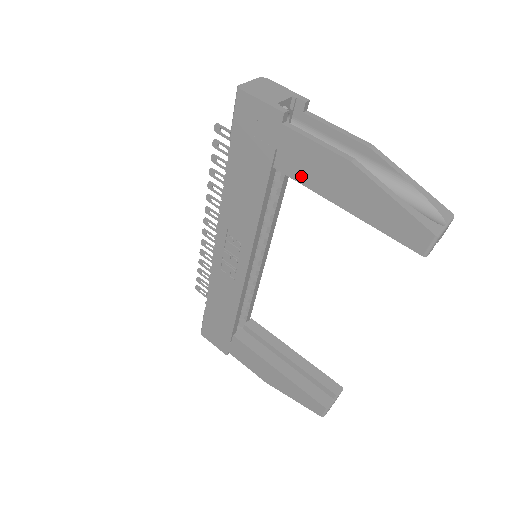
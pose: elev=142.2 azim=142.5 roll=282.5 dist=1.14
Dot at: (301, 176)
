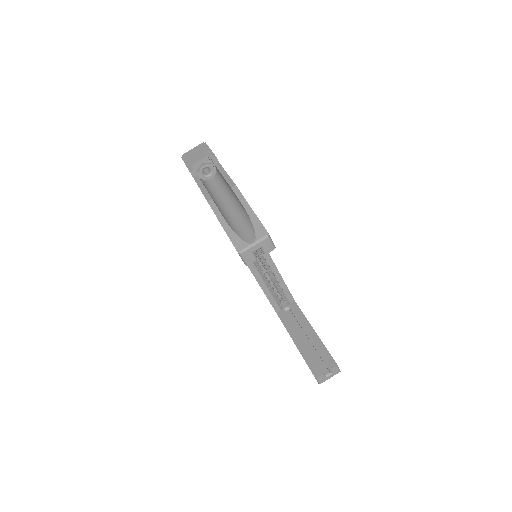
Dot at: occluded
